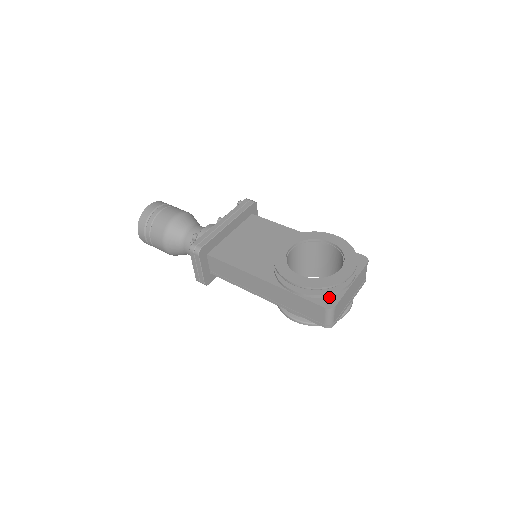
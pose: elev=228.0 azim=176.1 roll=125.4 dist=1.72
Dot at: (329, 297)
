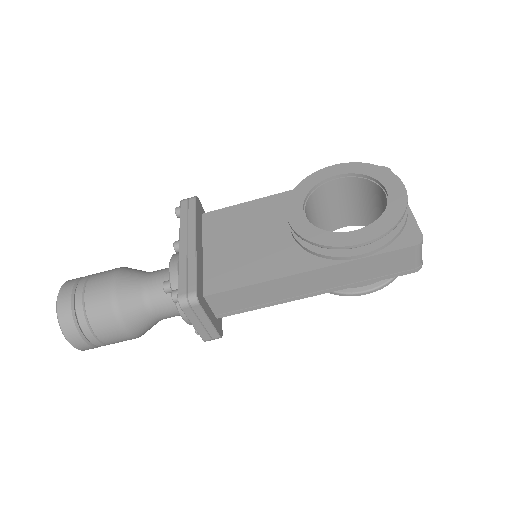
Dot at: (404, 231)
